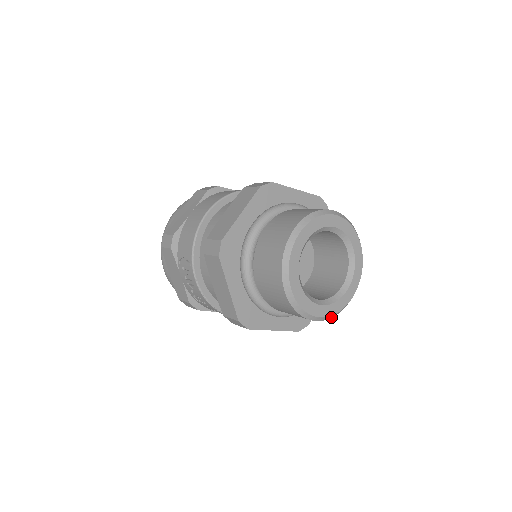
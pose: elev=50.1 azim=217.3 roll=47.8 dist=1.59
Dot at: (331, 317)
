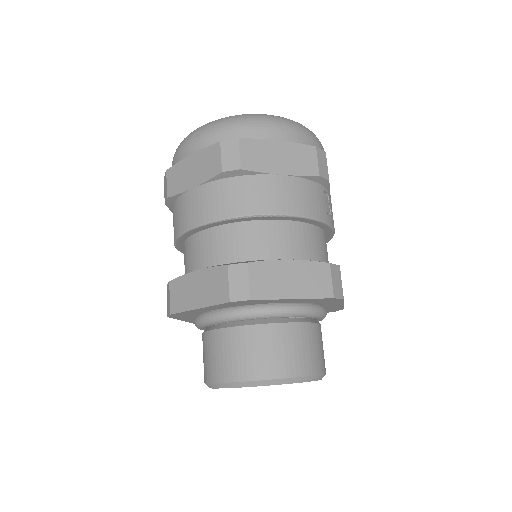
Dot at: occluded
